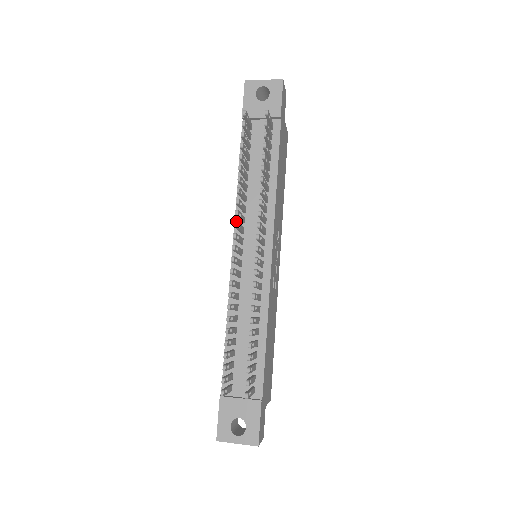
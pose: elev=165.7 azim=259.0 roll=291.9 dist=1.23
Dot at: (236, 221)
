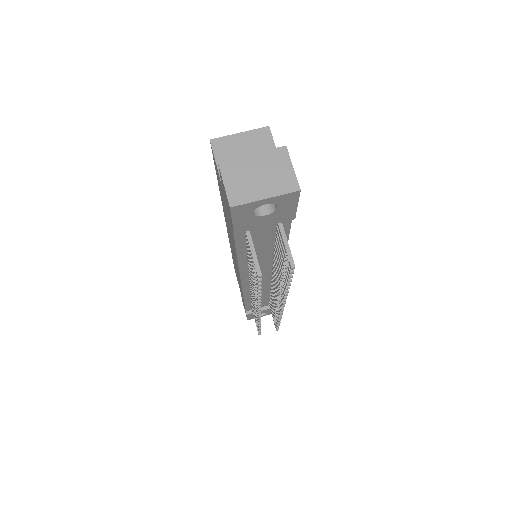
Dot at: (260, 309)
